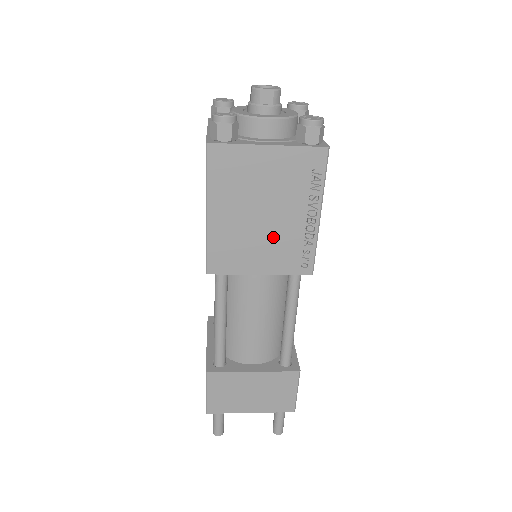
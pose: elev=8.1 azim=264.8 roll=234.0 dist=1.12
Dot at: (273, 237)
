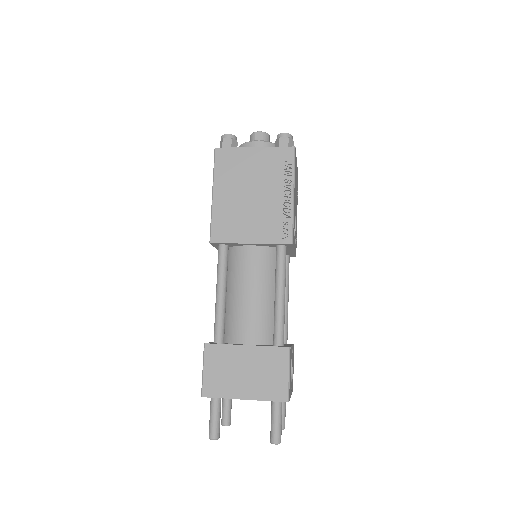
Dot at: (260, 212)
